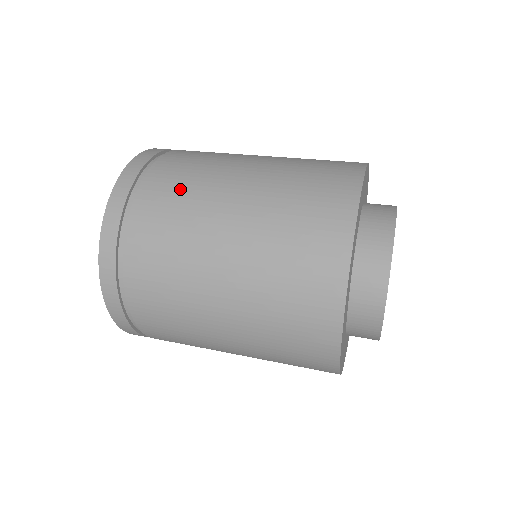
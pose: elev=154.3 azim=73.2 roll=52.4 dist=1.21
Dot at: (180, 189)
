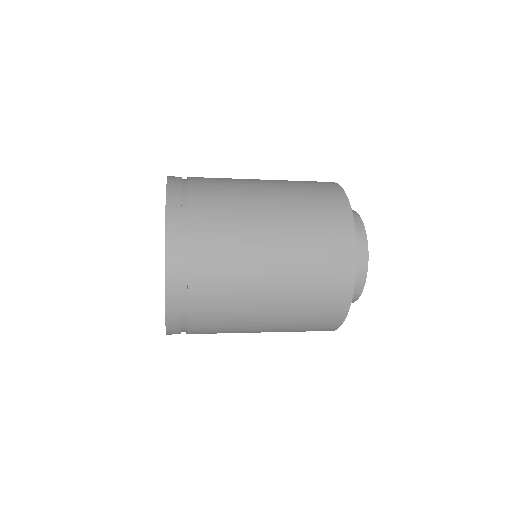
Dot at: (220, 178)
